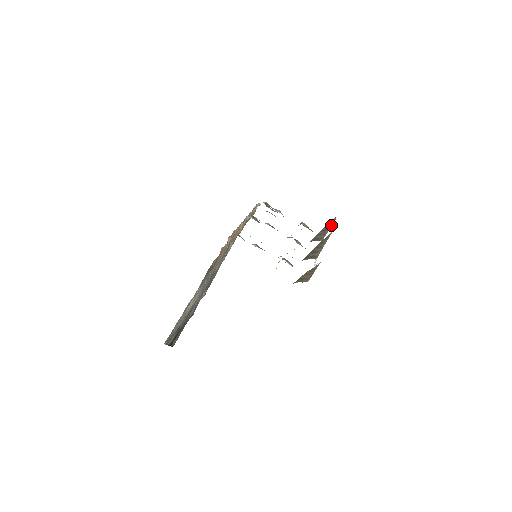
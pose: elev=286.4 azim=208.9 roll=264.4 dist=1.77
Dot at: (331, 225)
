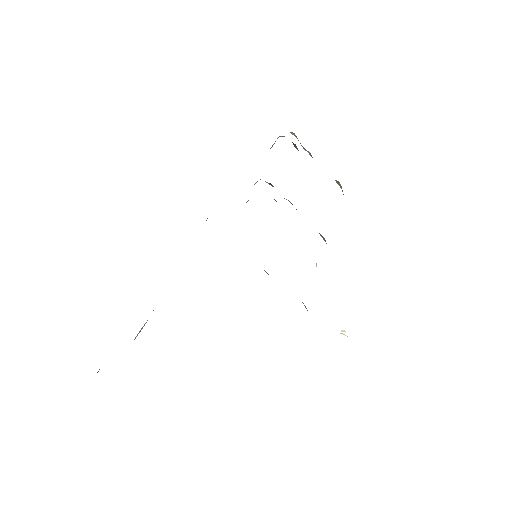
Dot at: occluded
